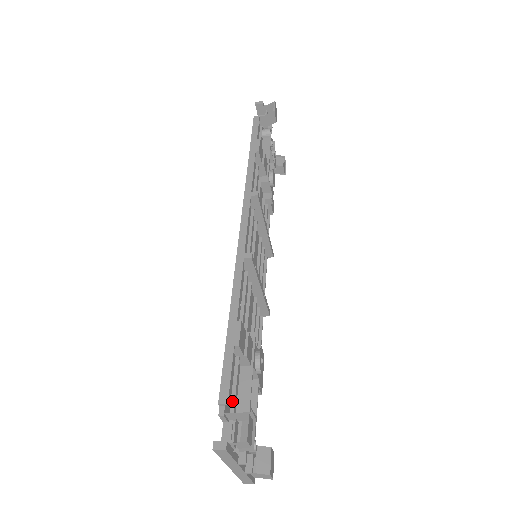
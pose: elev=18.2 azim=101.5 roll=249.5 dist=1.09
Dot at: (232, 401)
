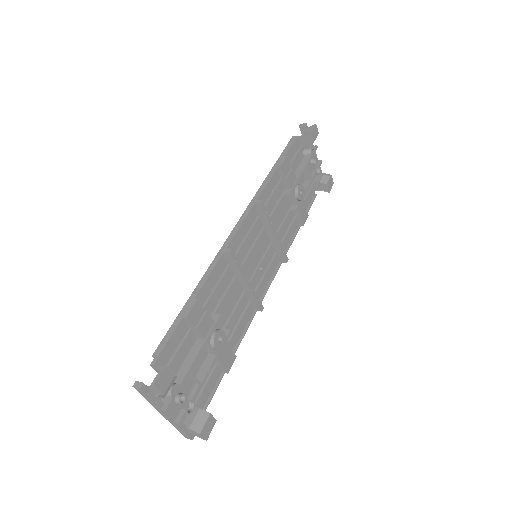
Dot at: (171, 360)
